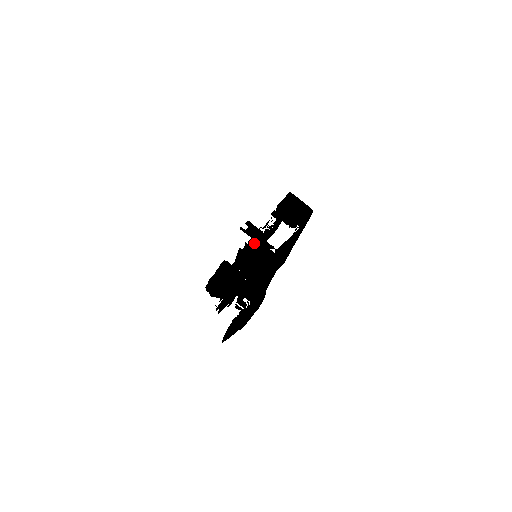
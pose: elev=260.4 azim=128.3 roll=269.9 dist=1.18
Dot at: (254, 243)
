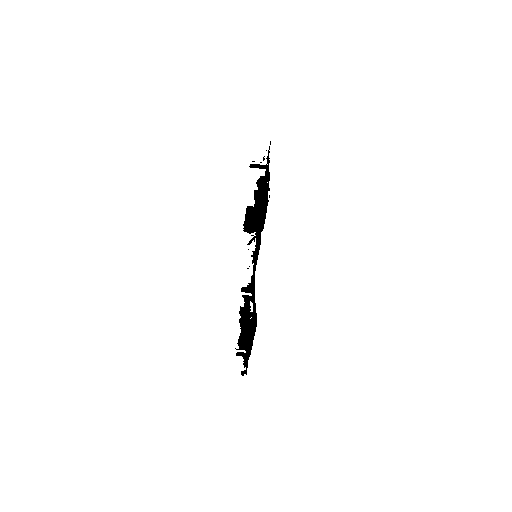
Dot at: (253, 238)
